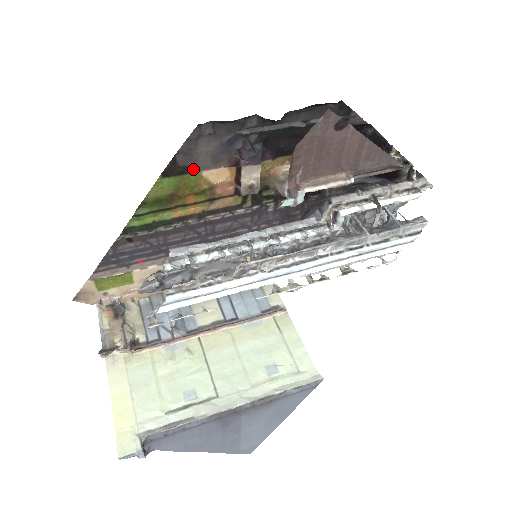
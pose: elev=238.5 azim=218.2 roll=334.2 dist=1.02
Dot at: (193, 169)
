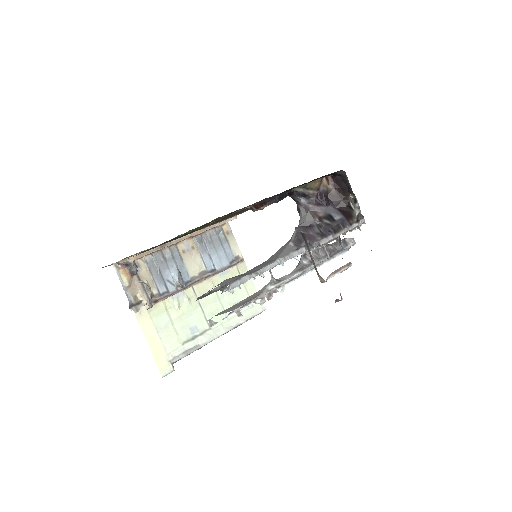
Dot at: (238, 210)
